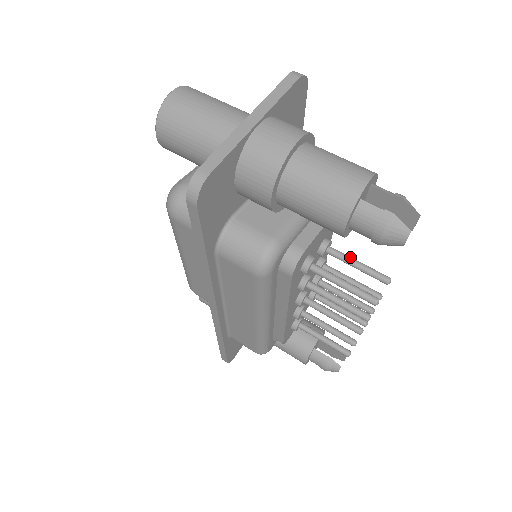
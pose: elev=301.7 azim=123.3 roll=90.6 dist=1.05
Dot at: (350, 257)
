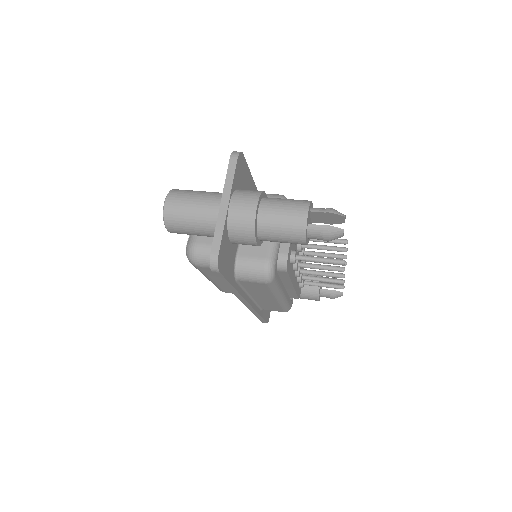
Dot at: occluded
